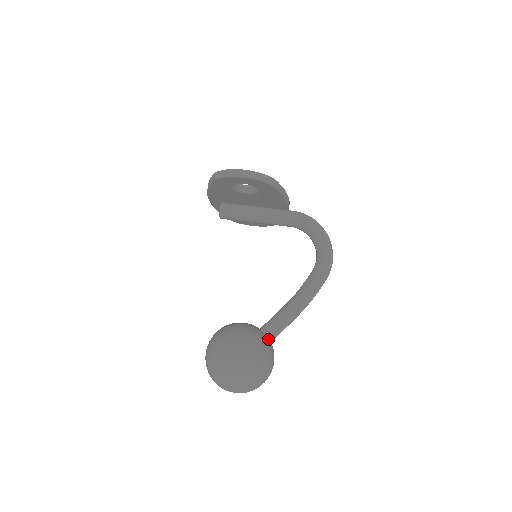
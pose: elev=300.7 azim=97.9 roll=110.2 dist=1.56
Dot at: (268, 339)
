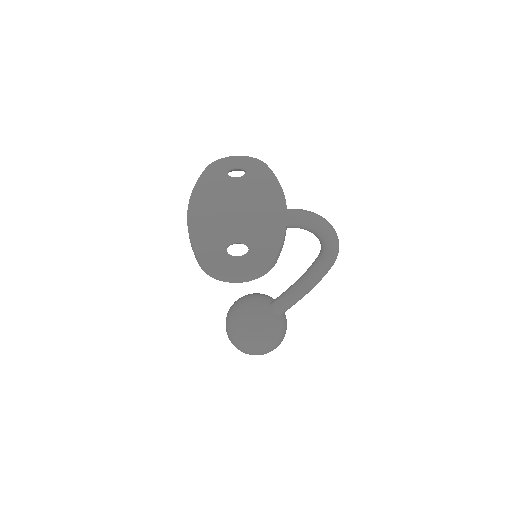
Dot at: (280, 316)
